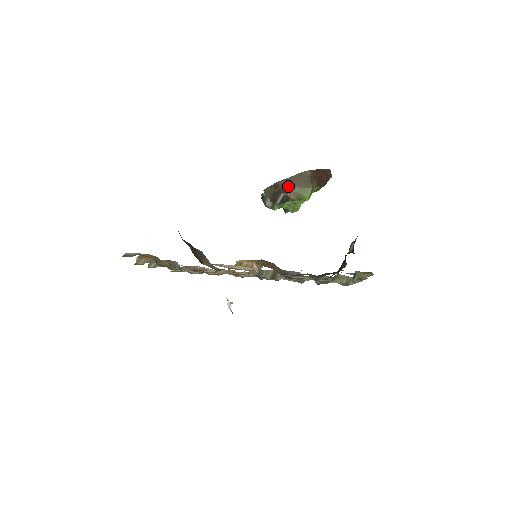
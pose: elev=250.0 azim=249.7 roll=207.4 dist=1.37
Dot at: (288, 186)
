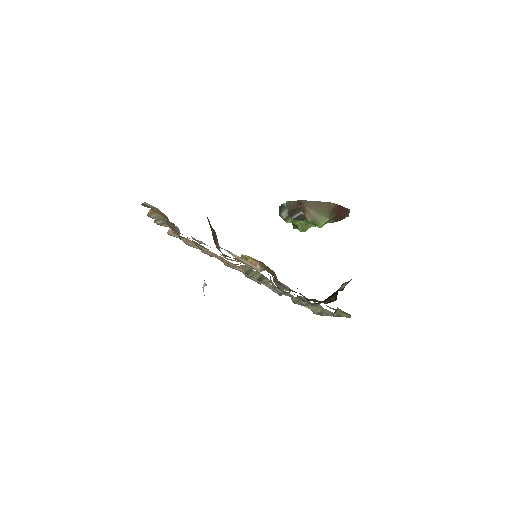
Dot at: (310, 208)
